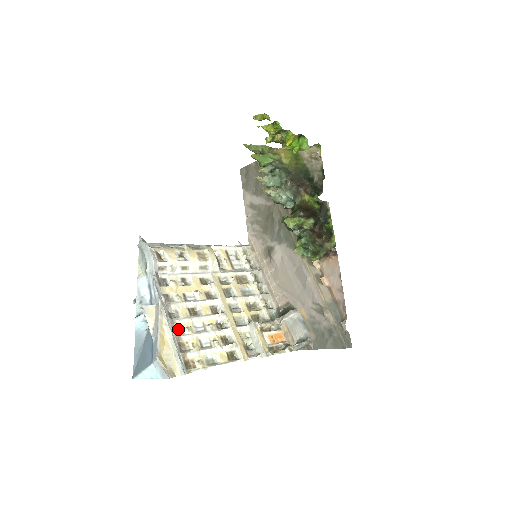
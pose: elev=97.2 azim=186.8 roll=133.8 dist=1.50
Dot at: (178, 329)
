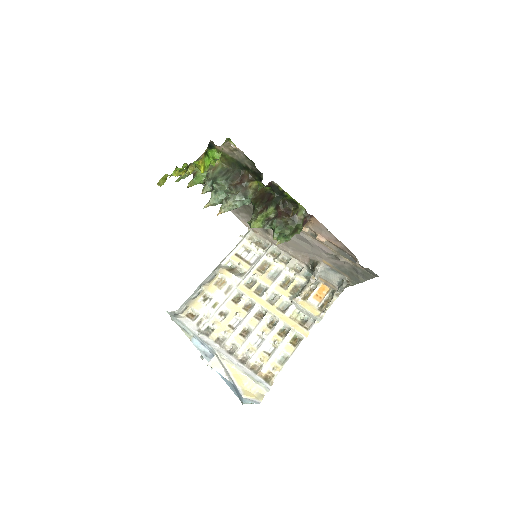
Dot at: (243, 357)
